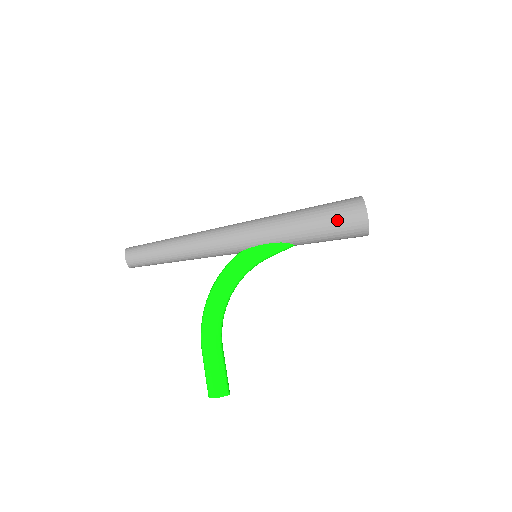
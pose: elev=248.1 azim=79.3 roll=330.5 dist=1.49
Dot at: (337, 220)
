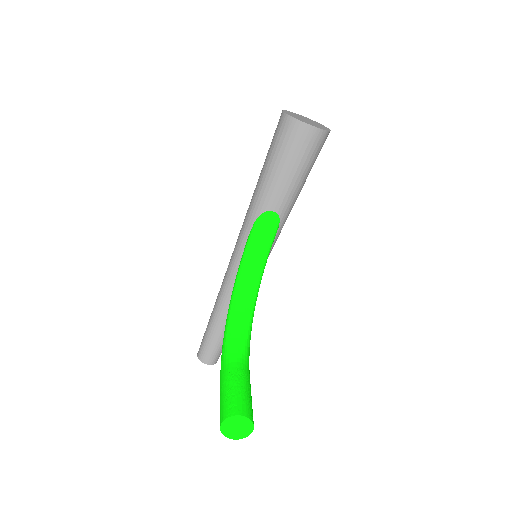
Dot at: (270, 148)
